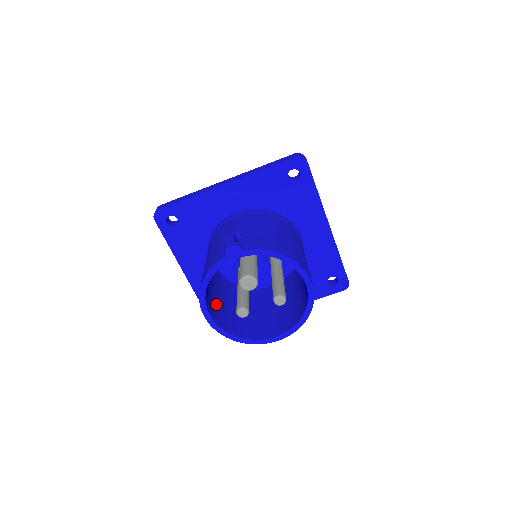
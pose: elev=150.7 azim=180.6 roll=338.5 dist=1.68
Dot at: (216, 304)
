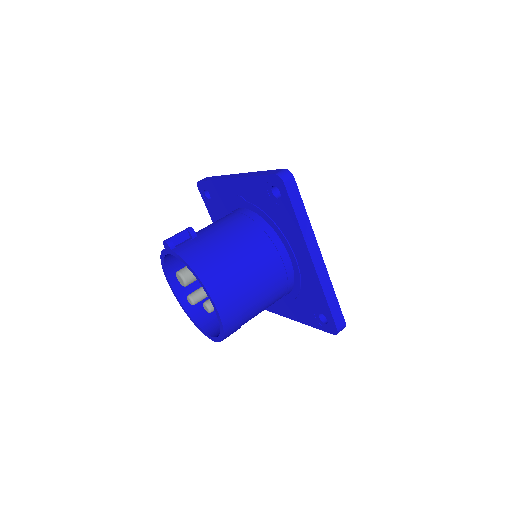
Dot at: (197, 282)
